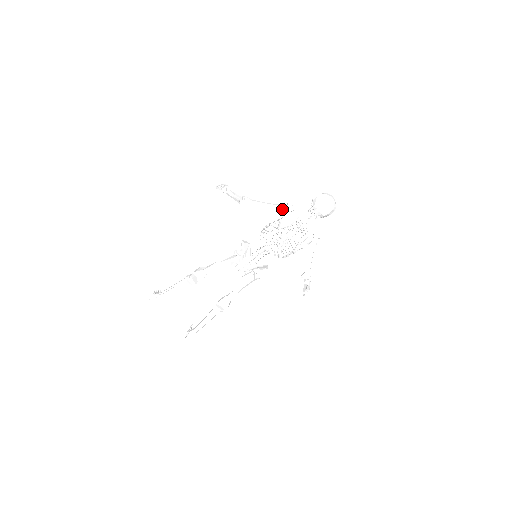
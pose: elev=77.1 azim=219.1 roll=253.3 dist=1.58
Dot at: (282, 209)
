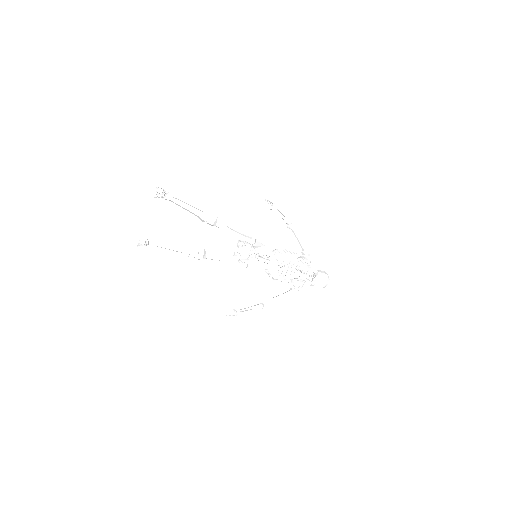
Dot at: (306, 253)
